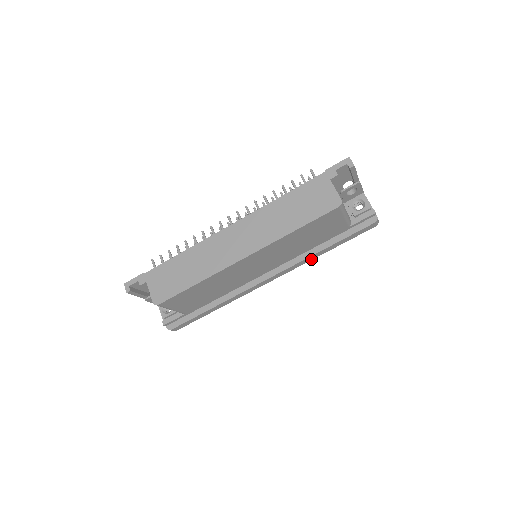
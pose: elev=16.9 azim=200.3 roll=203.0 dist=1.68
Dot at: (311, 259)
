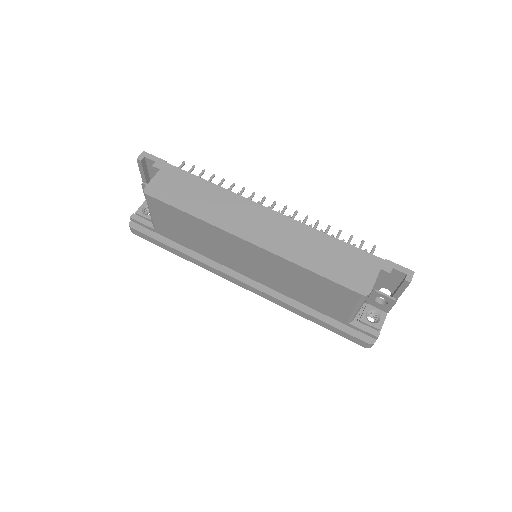
Dot at: (290, 309)
